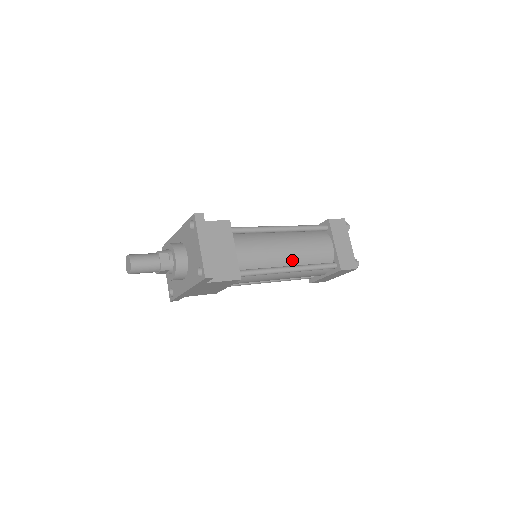
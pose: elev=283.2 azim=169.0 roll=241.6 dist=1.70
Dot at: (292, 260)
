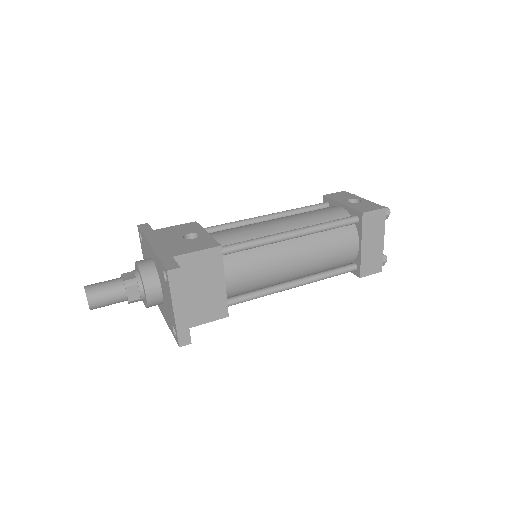
Dot at: (300, 273)
